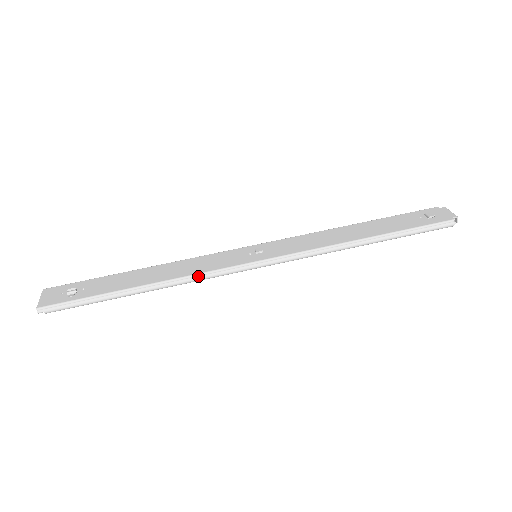
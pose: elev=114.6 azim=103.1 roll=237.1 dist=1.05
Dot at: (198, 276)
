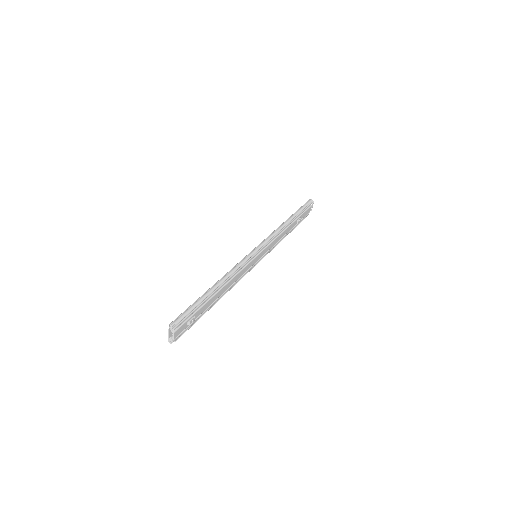
Dot at: (236, 266)
